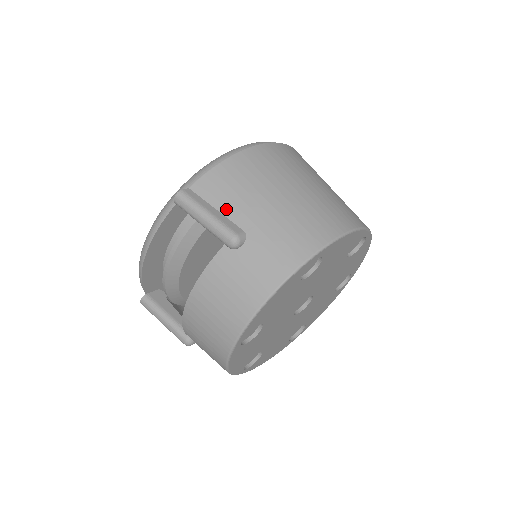
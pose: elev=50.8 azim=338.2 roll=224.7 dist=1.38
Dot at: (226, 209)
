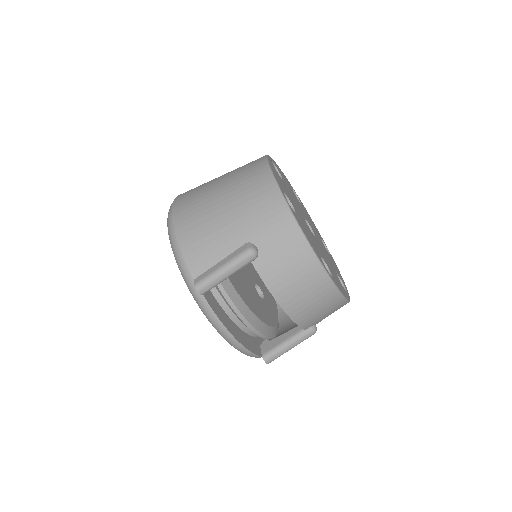
Dot at: (222, 253)
